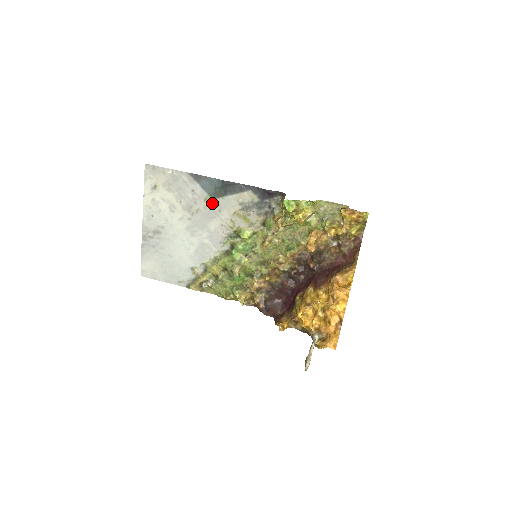
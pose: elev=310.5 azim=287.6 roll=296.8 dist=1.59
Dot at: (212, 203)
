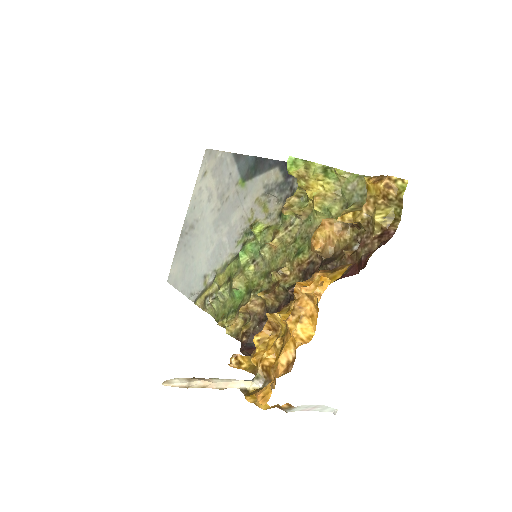
Dot at: (241, 188)
